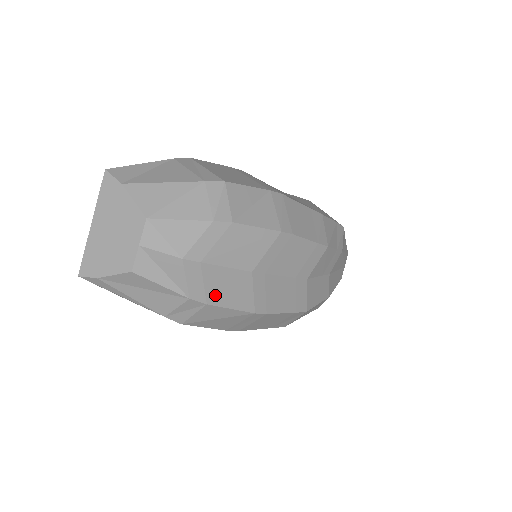
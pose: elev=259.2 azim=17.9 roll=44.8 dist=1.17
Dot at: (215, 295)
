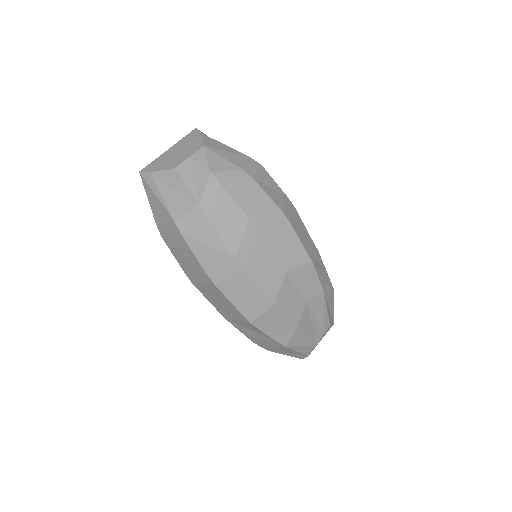
Dot at: (216, 216)
